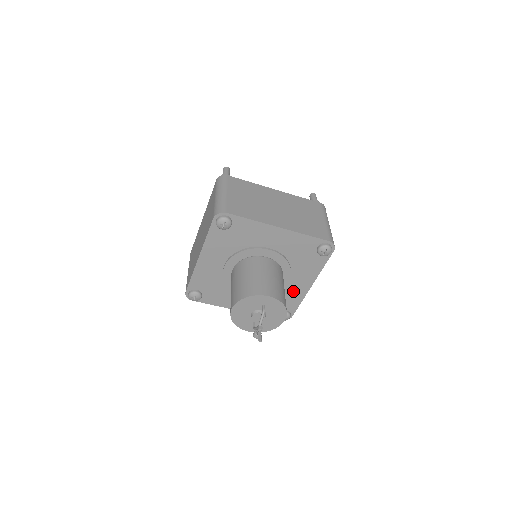
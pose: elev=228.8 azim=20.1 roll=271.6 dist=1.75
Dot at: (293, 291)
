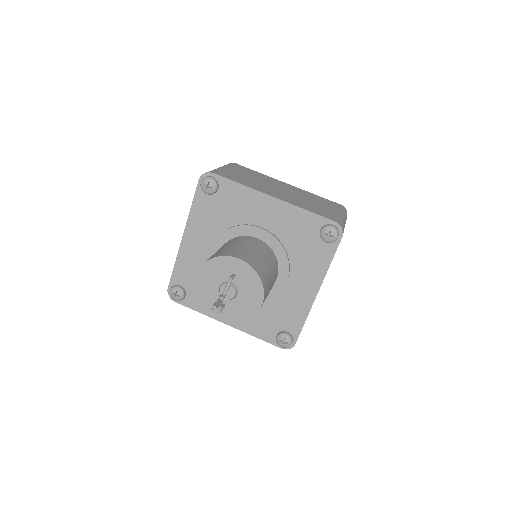
Dot at: (294, 300)
